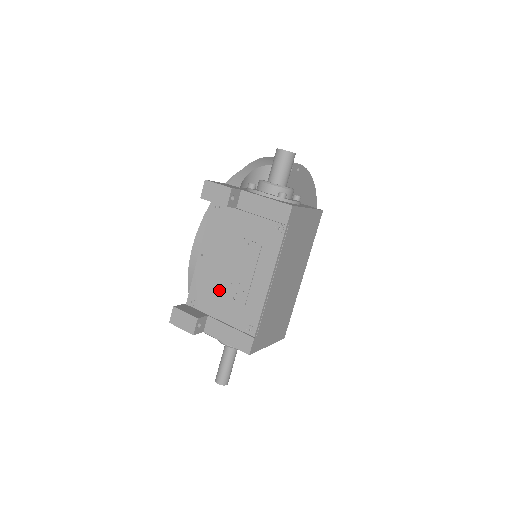
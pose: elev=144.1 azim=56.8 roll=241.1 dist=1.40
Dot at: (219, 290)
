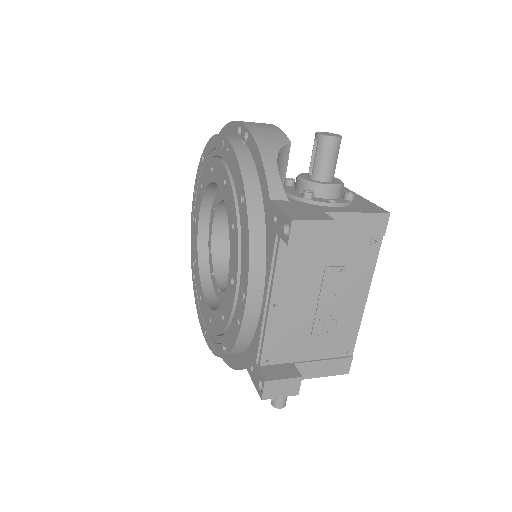
Dot at: (305, 332)
